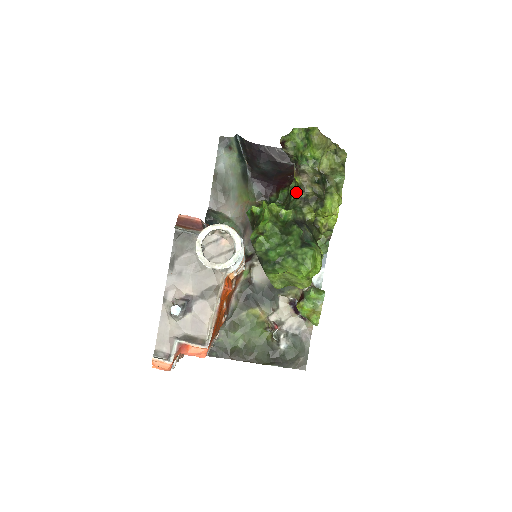
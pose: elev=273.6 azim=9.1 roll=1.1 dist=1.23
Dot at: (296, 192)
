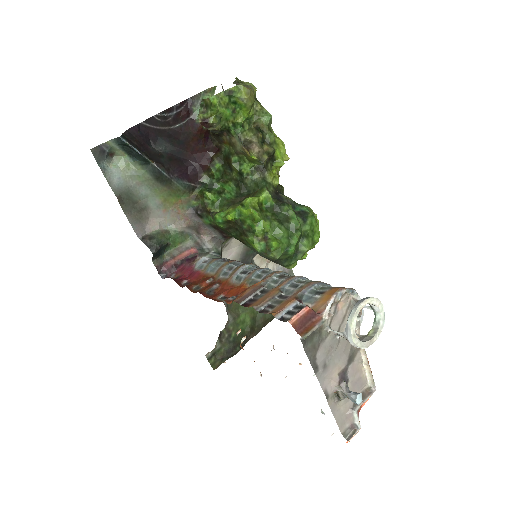
Dot at: (247, 166)
